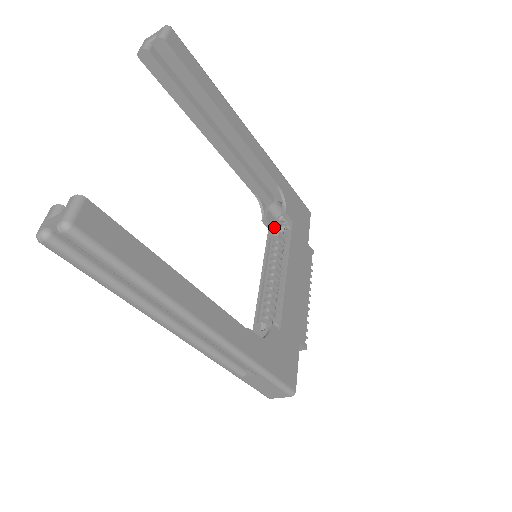
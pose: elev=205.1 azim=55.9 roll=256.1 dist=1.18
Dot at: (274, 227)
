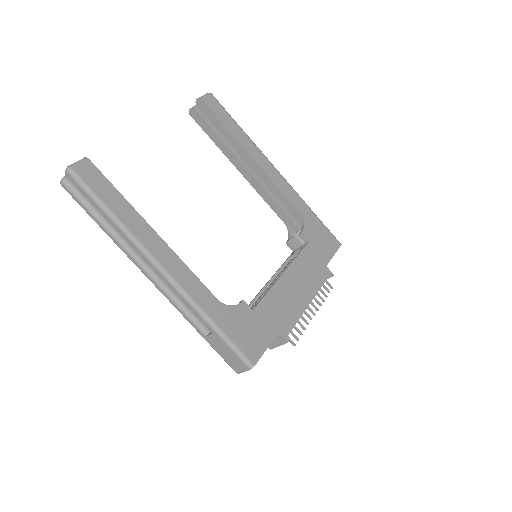
Dot at: (296, 249)
